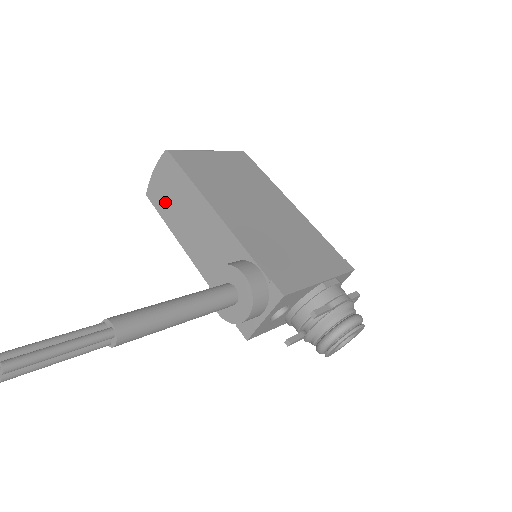
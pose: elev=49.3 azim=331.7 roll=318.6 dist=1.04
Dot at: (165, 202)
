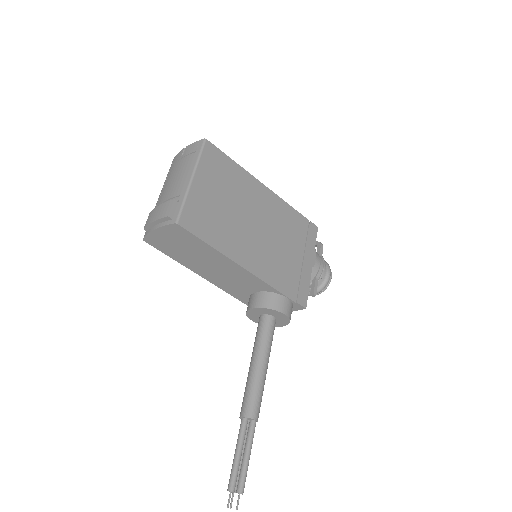
Dot at: (174, 250)
